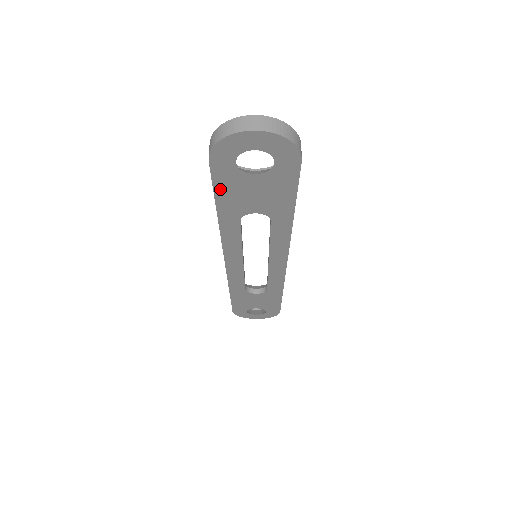
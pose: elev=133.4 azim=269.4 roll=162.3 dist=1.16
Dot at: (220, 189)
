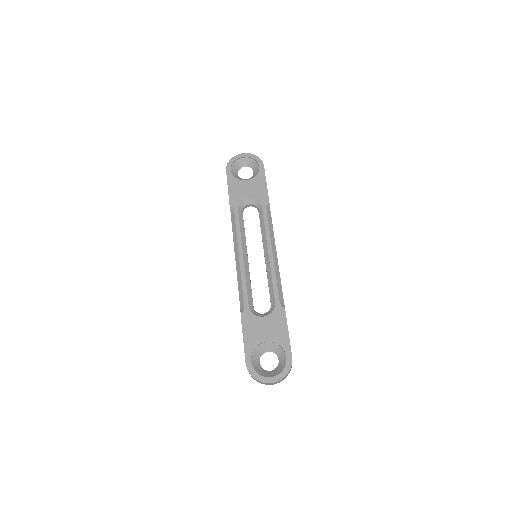
Dot at: occluded
